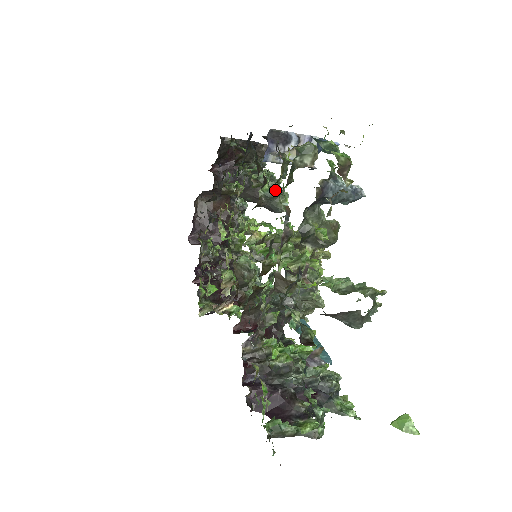
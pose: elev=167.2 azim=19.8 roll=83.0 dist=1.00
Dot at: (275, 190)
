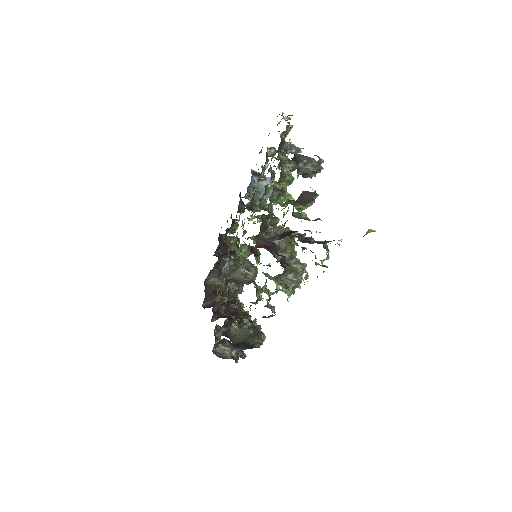
Dot at: occluded
